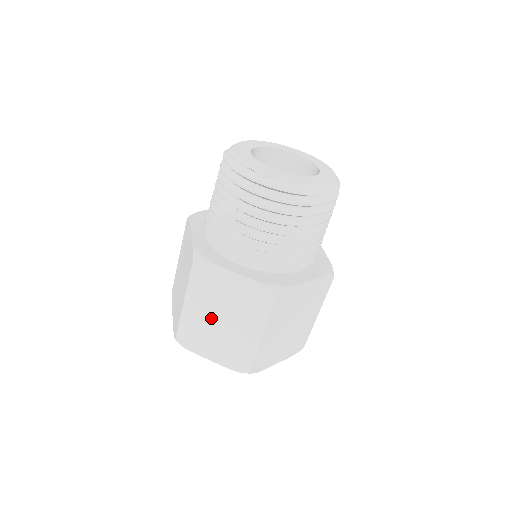
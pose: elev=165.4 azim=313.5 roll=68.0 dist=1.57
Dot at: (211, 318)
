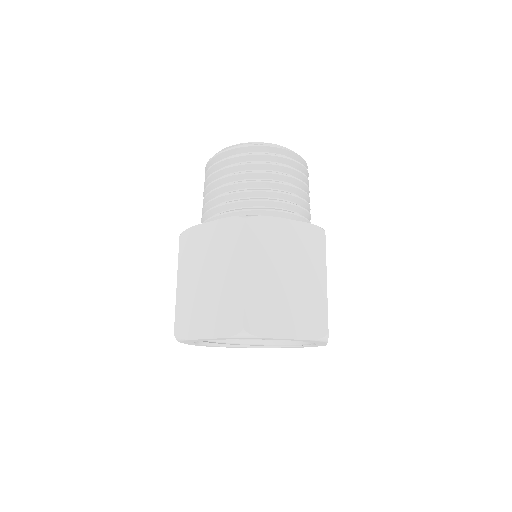
Dot at: (276, 280)
